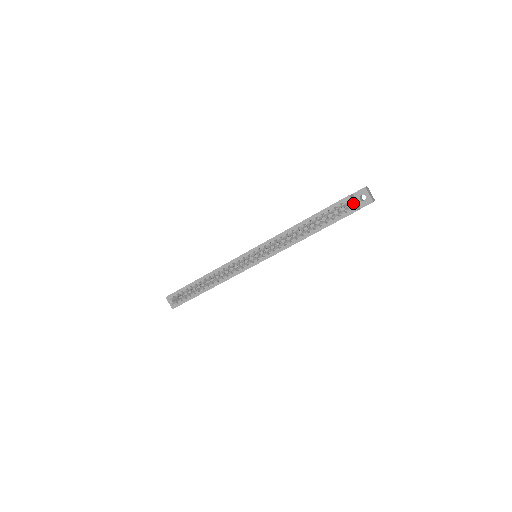
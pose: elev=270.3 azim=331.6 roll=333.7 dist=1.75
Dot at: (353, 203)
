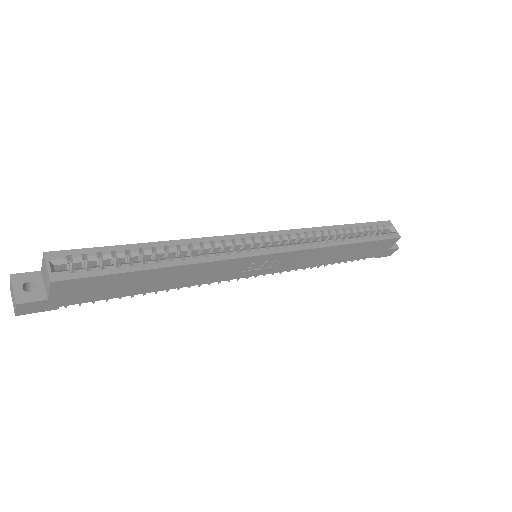
Dot at: (395, 229)
